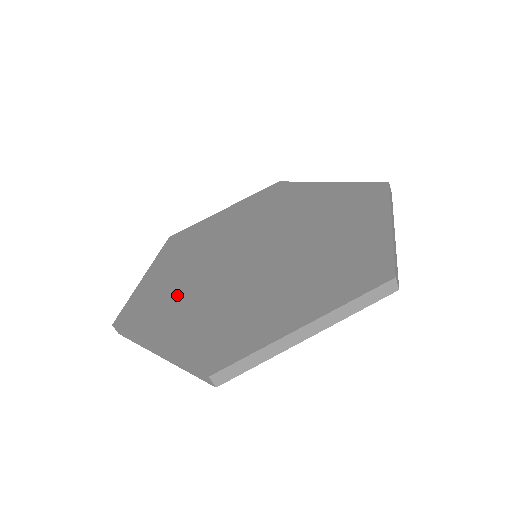
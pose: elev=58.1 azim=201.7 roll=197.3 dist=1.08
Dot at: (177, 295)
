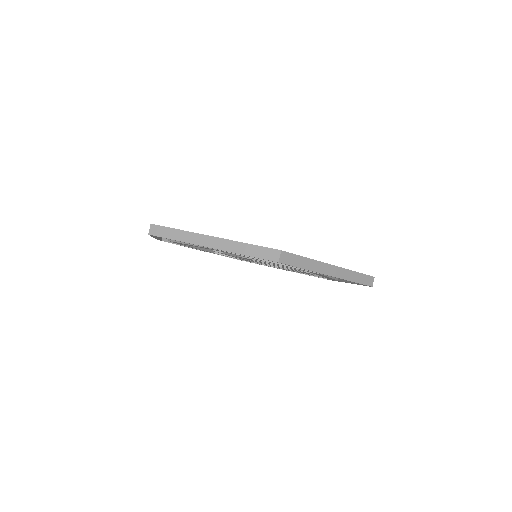
Dot at: occluded
